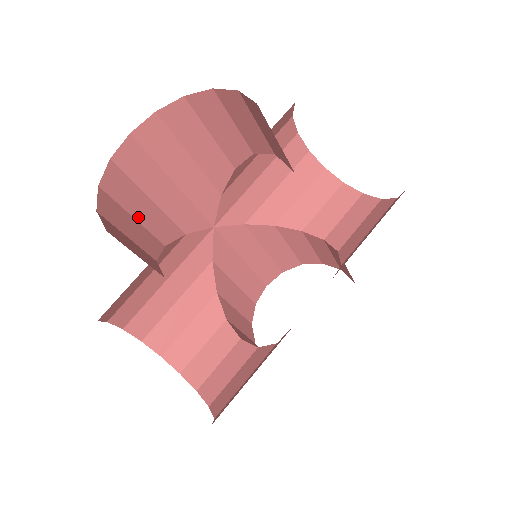
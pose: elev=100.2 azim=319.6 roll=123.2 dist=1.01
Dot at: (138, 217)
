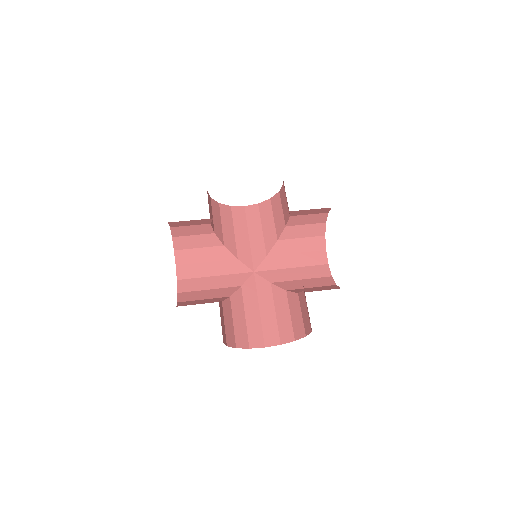
Dot at: (223, 226)
